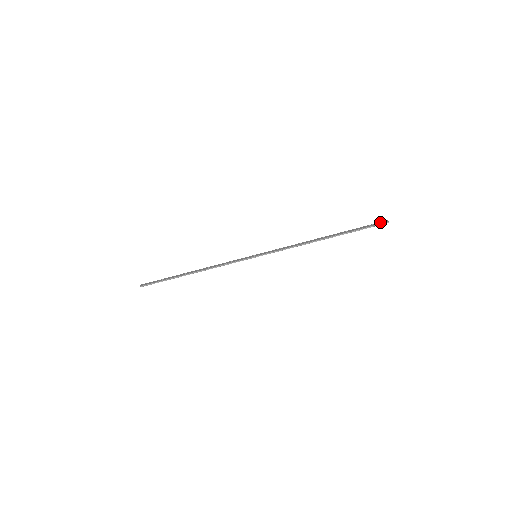
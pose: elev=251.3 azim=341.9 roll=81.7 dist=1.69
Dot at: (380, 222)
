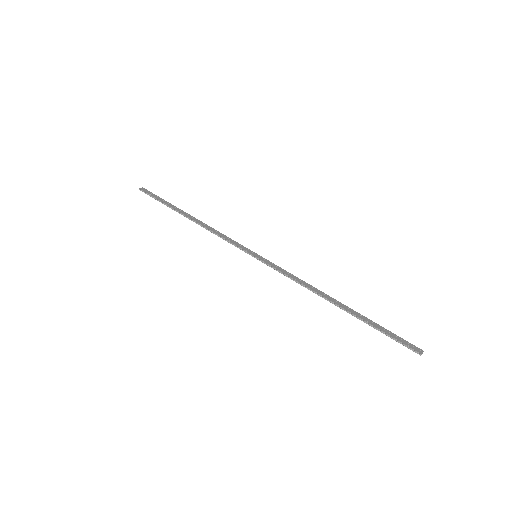
Dot at: (412, 344)
